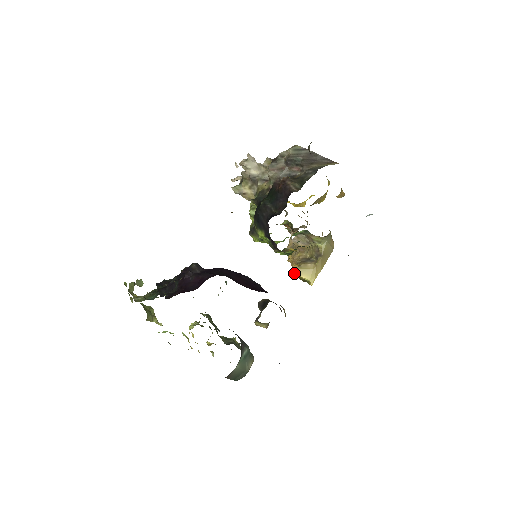
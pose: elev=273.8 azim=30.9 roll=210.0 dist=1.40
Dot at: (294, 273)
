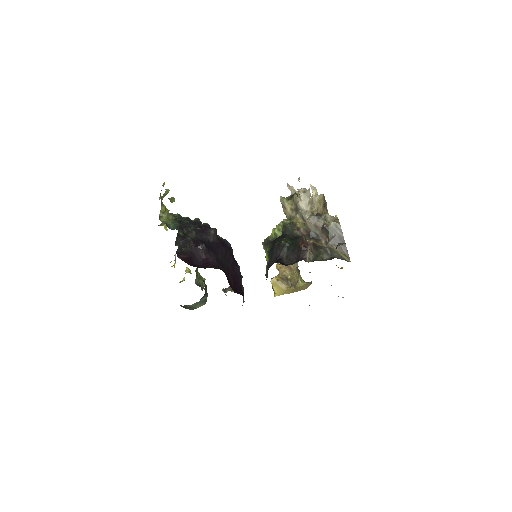
Dot at: (271, 282)
